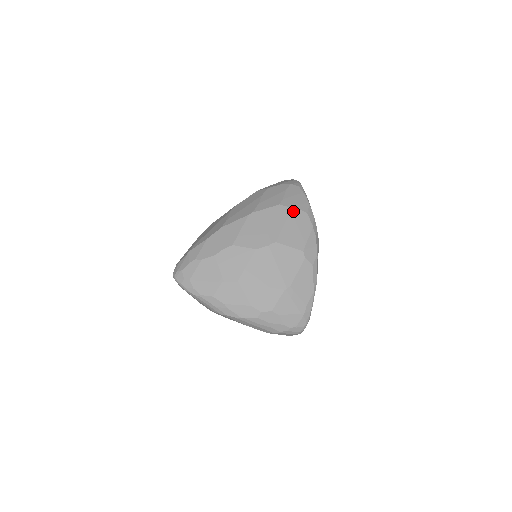
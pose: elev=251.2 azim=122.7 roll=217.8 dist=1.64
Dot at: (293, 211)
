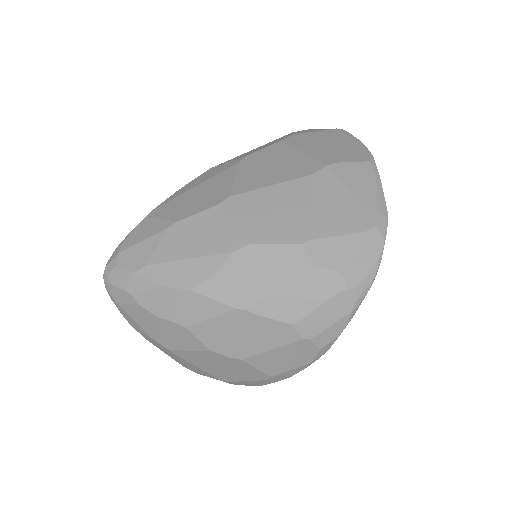
Dot at: (301, 342)
